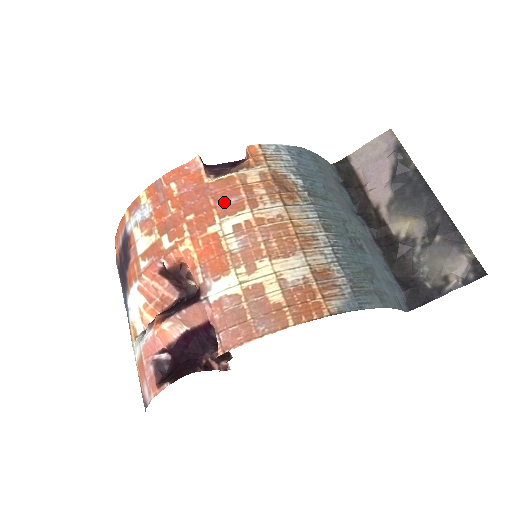
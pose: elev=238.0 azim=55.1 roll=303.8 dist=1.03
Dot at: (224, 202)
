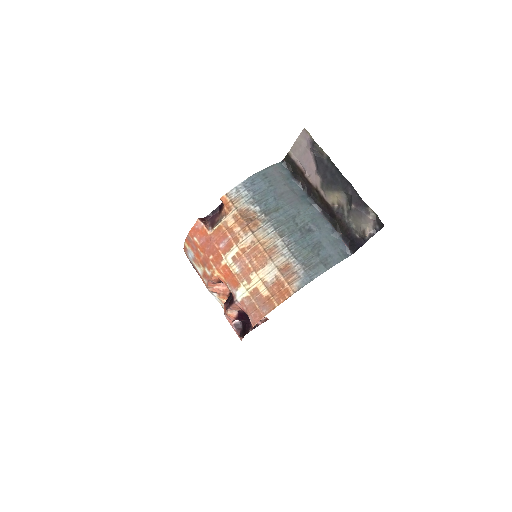
Dot at: (222, 244)
